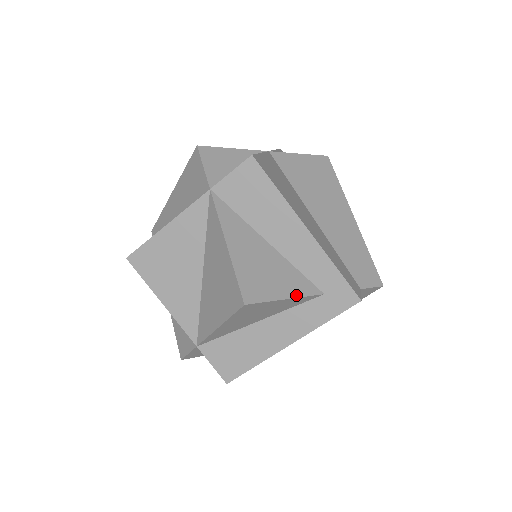
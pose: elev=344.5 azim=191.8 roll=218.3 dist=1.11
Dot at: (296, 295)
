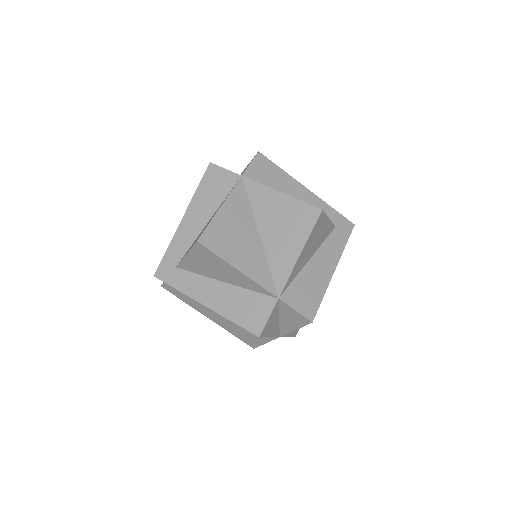
Dot at: (329, 220)
